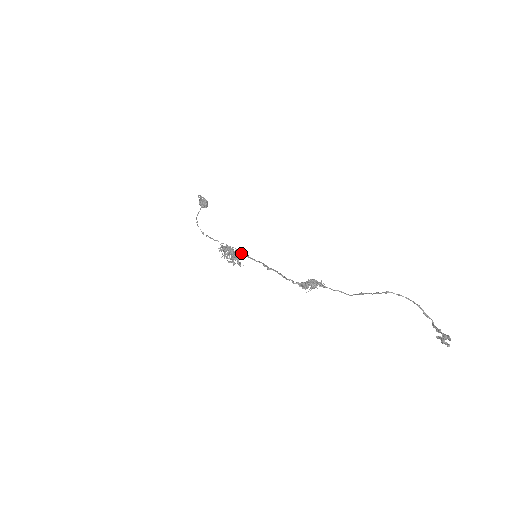
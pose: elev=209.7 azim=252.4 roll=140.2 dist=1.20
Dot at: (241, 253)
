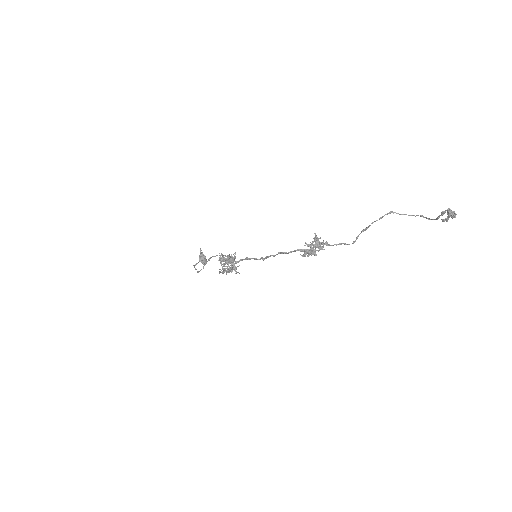
Dot at: (240, 260)
